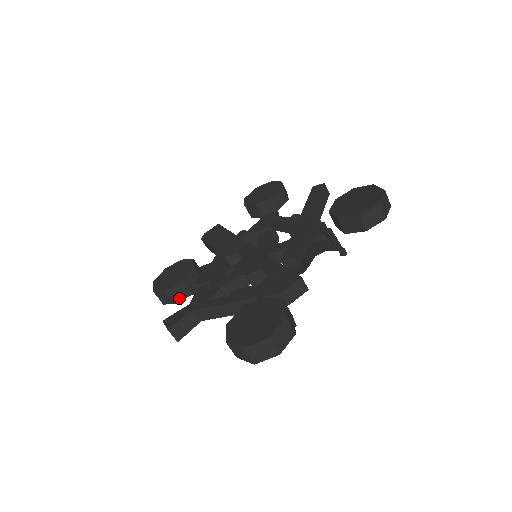
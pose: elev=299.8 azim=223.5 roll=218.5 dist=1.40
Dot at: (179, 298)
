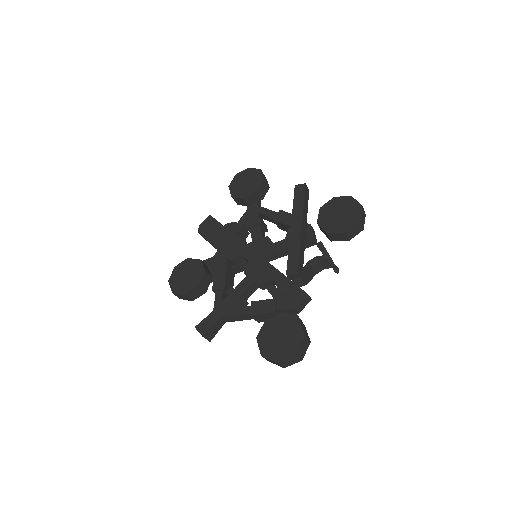
Dot at: (196, 297)
